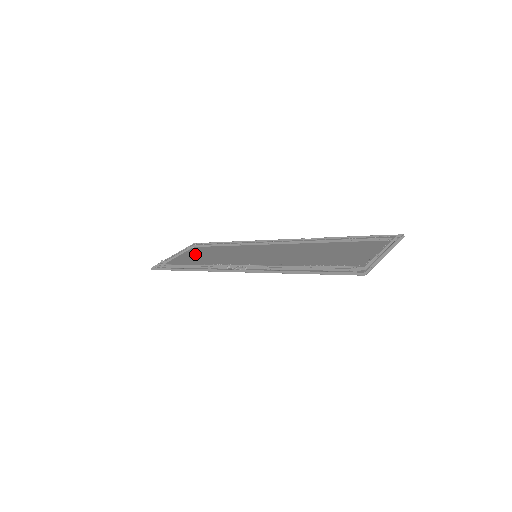
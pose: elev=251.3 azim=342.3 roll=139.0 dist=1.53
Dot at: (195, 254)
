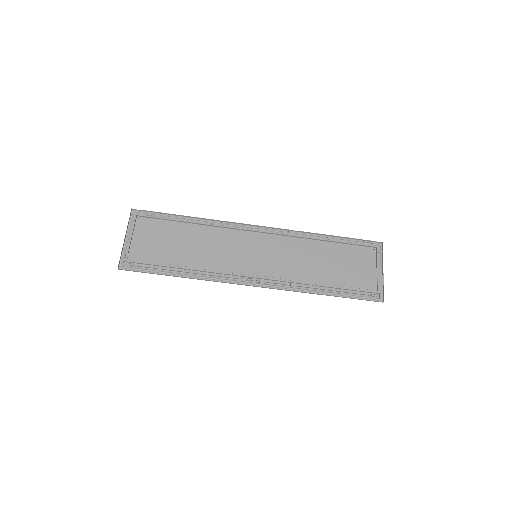
Dot at: (159, 238)
